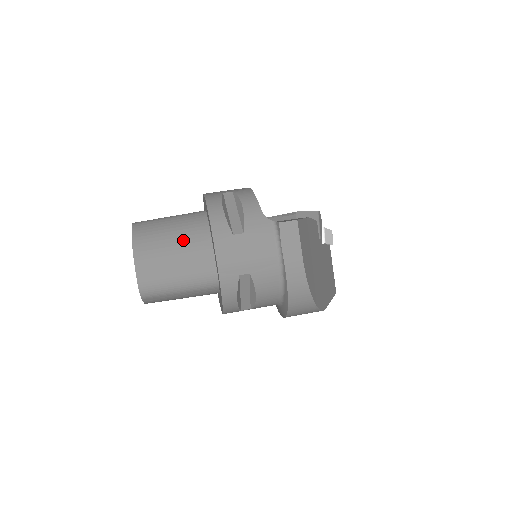
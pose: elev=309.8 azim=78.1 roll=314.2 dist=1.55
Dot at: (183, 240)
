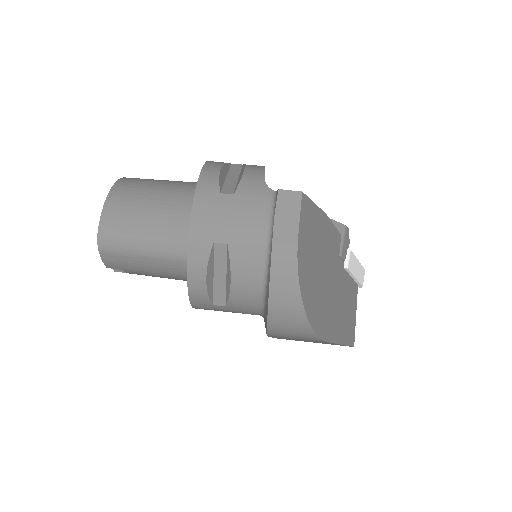
Dot at: (167, 197)
